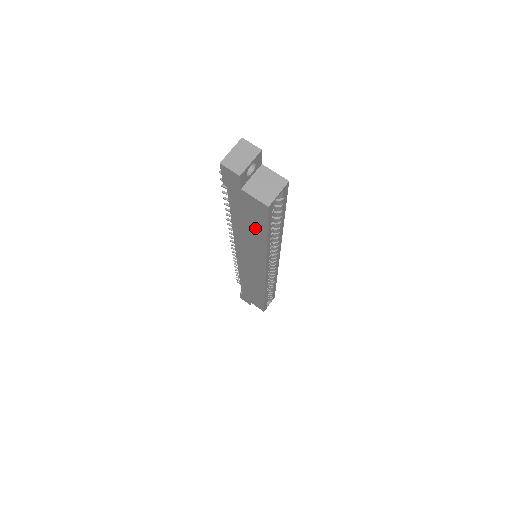
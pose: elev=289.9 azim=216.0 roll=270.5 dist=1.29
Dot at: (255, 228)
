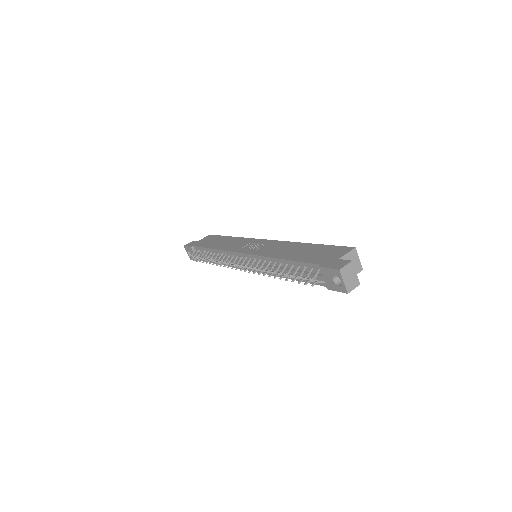
Dot at: occluded
